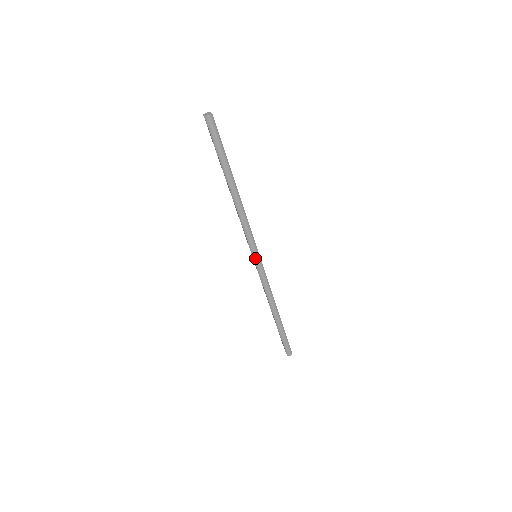
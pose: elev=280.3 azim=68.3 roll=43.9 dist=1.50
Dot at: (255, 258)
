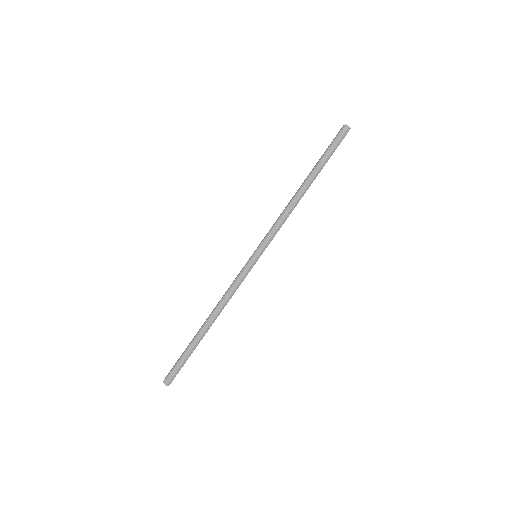
Dot at: (255, 254)
